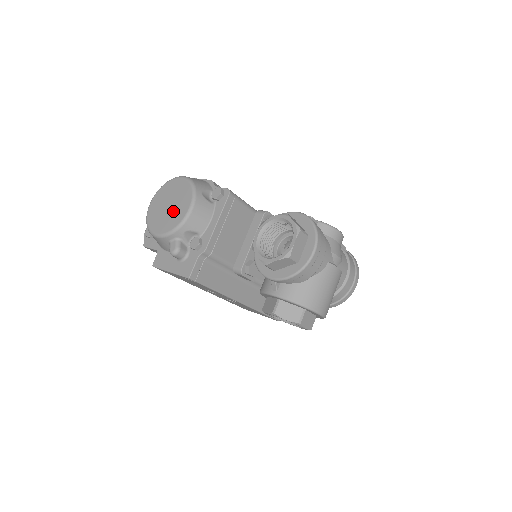
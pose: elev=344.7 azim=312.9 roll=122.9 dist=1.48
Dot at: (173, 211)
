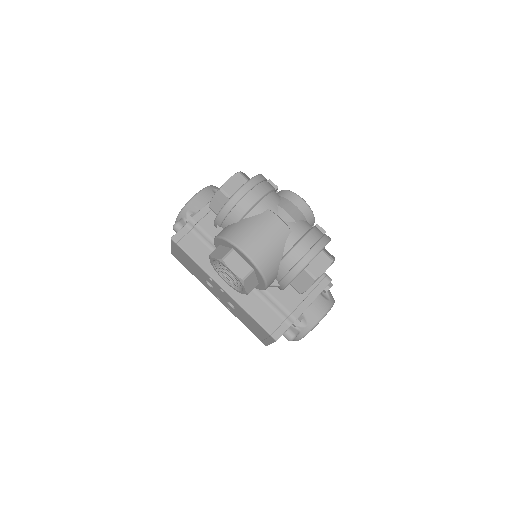
Dot at: occluded
